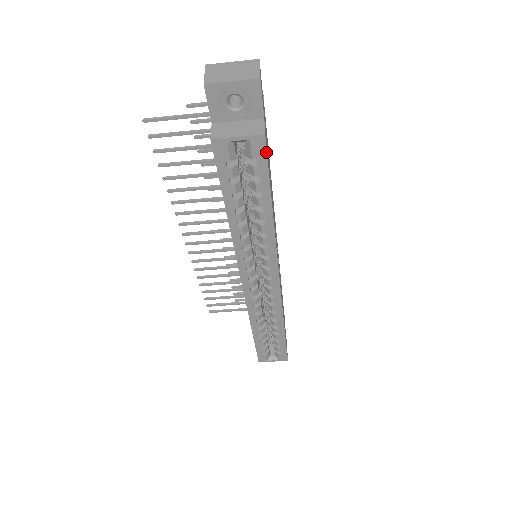
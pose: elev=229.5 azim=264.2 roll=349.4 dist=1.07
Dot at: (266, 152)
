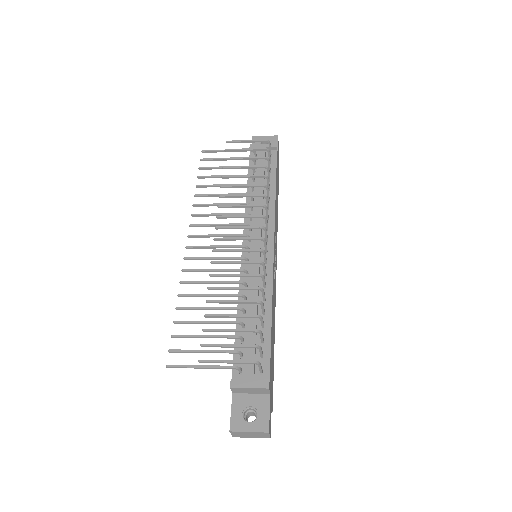
Dot at: occluded
